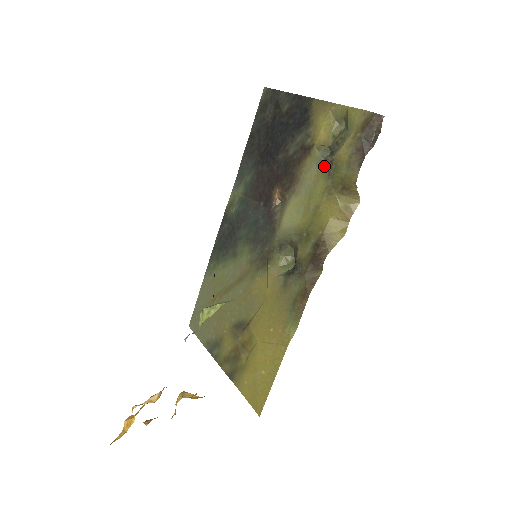
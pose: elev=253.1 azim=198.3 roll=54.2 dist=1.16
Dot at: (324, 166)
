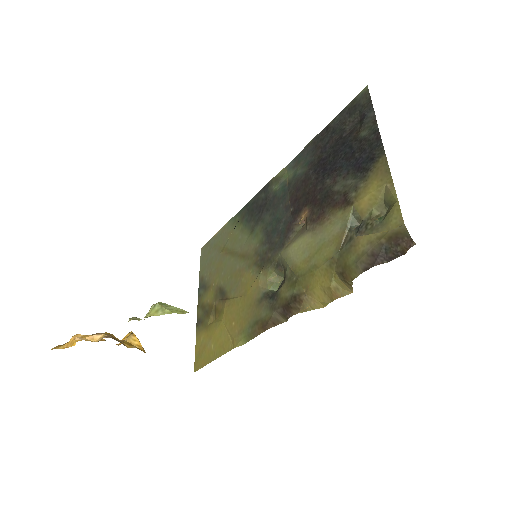
Dot at: (344, 235)
